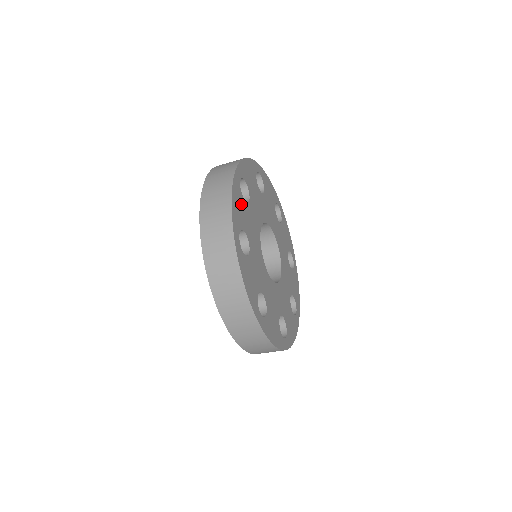
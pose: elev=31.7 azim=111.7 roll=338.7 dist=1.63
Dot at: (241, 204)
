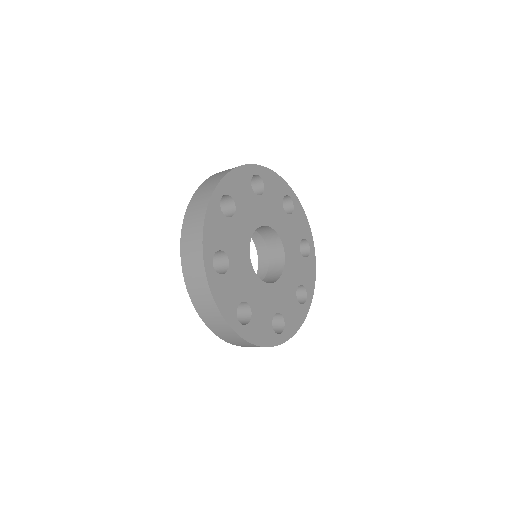
Dot at: (244, 185)
